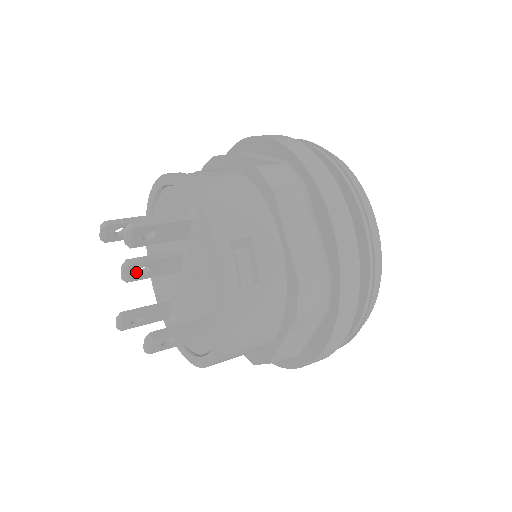
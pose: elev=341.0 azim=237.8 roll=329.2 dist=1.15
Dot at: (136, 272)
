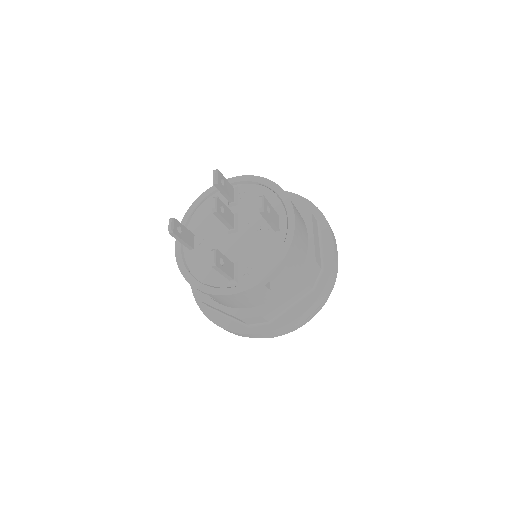
Dot at: occluded
